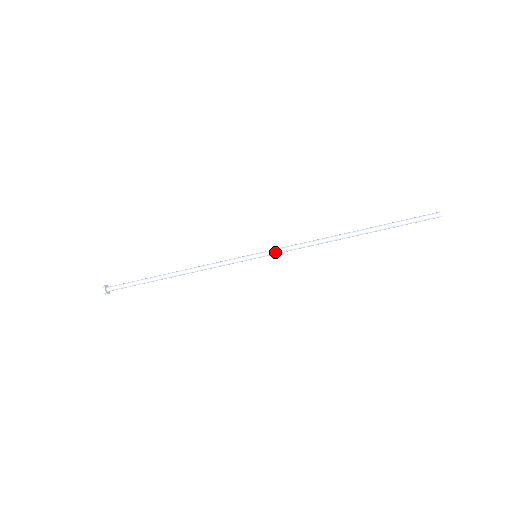
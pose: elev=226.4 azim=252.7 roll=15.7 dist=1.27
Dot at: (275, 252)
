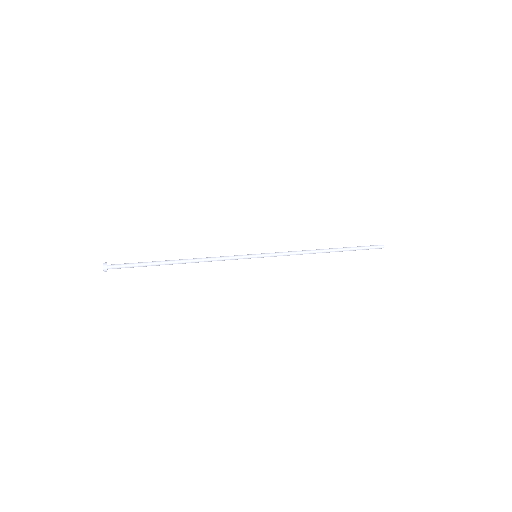
Dot at: occluded
